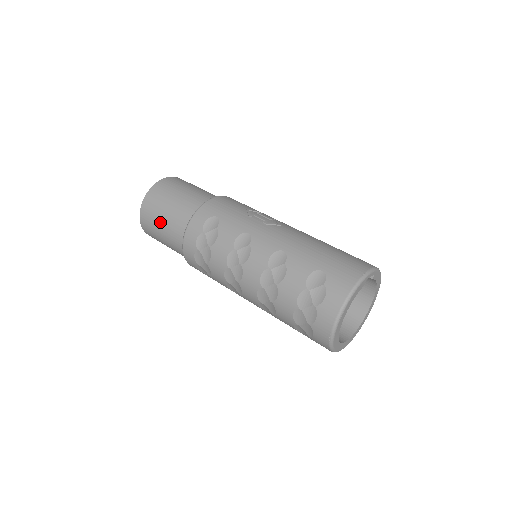
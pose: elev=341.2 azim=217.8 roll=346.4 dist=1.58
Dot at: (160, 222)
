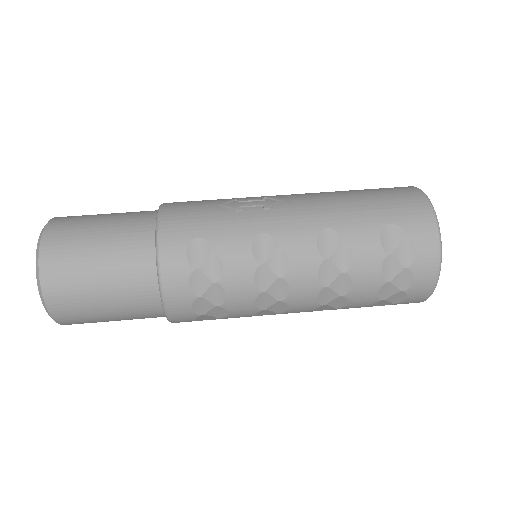
Dot at: (98, 296)
